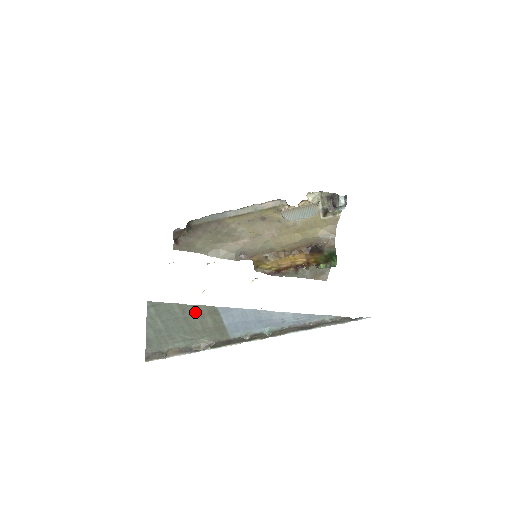
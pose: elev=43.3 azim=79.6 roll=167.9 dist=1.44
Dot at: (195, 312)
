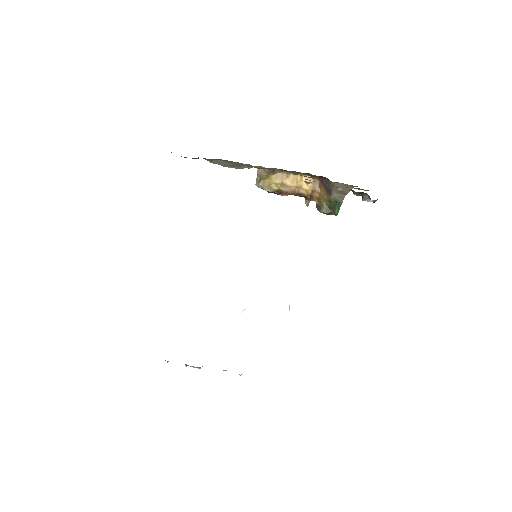
Dot at: occluded
